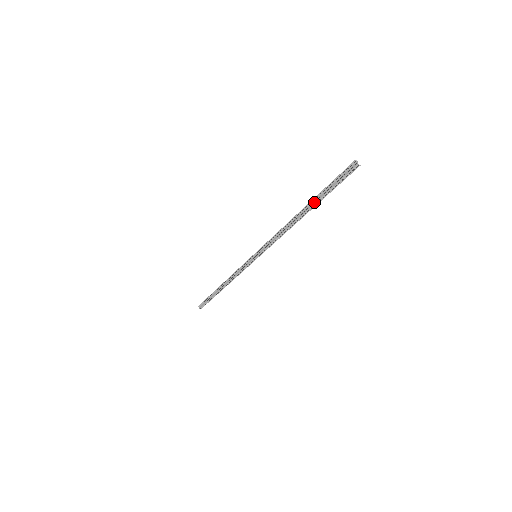
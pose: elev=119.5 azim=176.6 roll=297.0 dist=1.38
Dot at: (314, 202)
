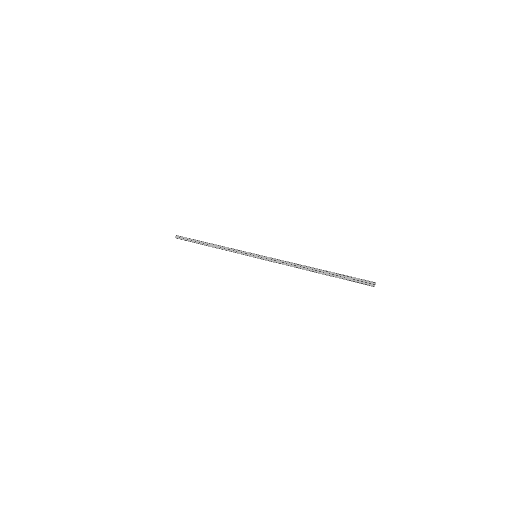
Dot at: (328, 273)
